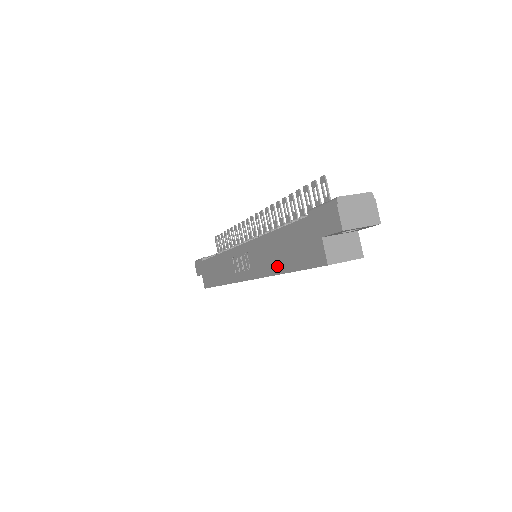
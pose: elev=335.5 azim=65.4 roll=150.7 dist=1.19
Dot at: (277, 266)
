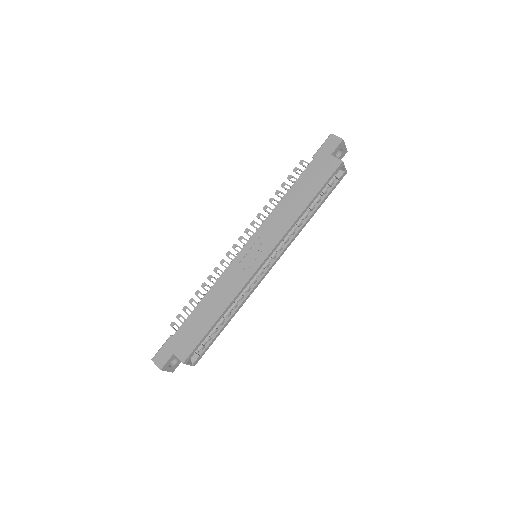
Dot at: (300, 207)
